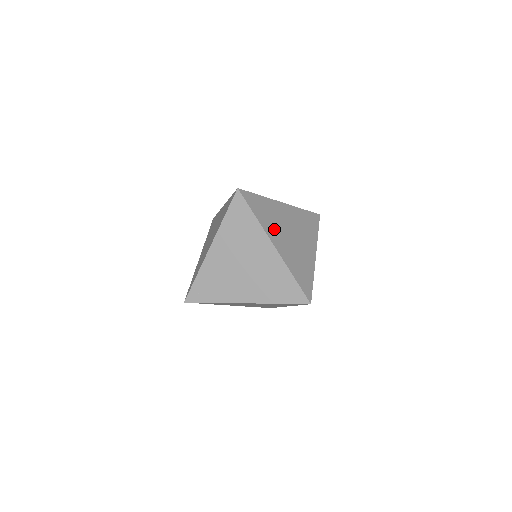
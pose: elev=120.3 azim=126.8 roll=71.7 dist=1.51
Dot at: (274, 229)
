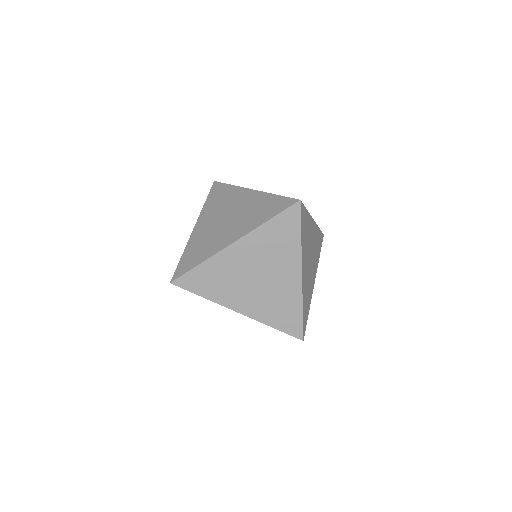
Dot at: (305, 253)
